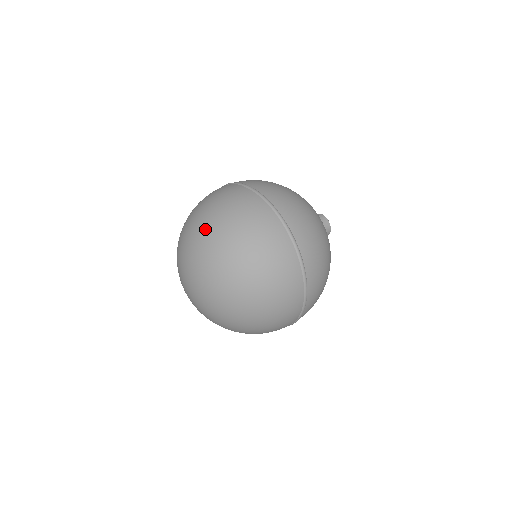
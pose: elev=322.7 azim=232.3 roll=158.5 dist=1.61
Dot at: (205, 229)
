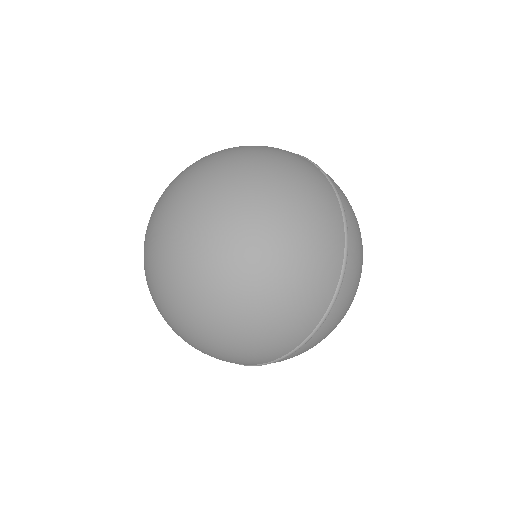
Dot at: (245, 168)
